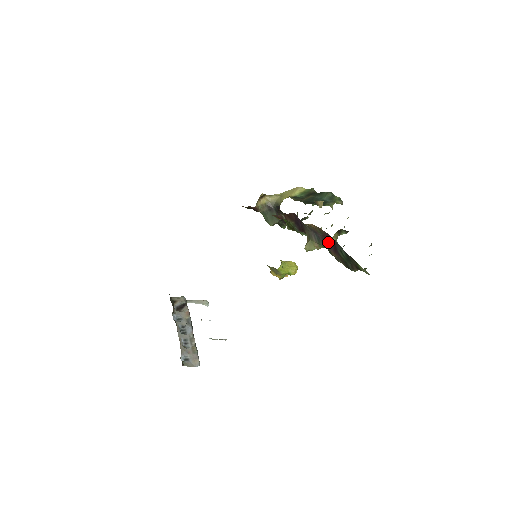
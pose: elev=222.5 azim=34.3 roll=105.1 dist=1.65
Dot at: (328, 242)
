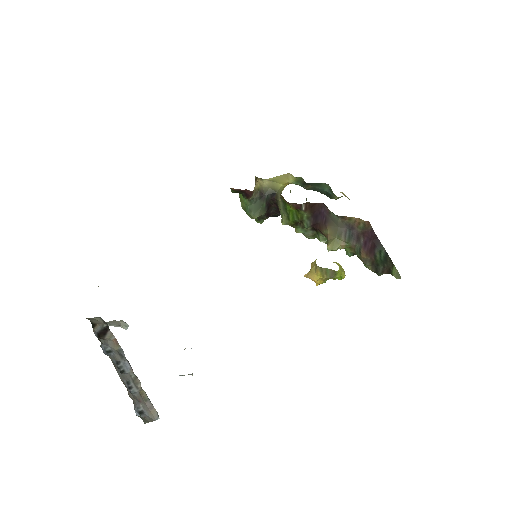
Dot at: (365, 240)
